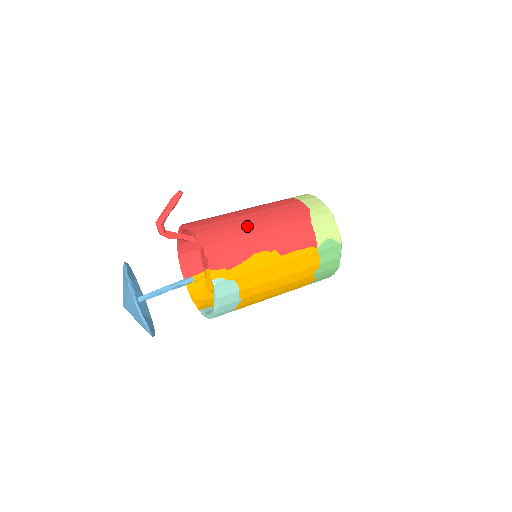
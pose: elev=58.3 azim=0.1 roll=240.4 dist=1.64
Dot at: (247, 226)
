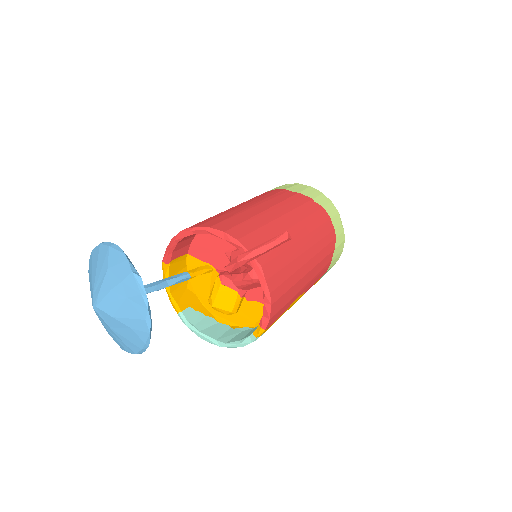
Dot at: (301, 266)
